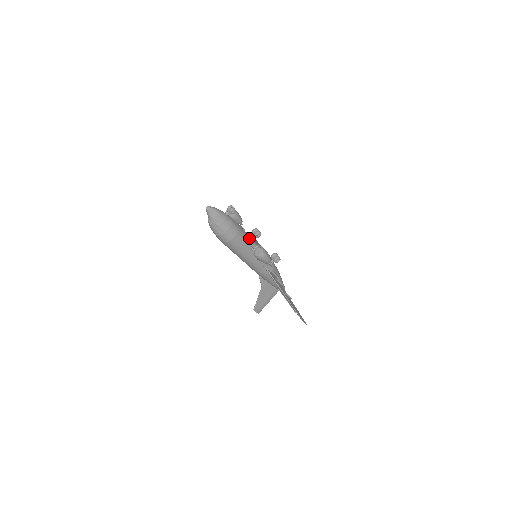
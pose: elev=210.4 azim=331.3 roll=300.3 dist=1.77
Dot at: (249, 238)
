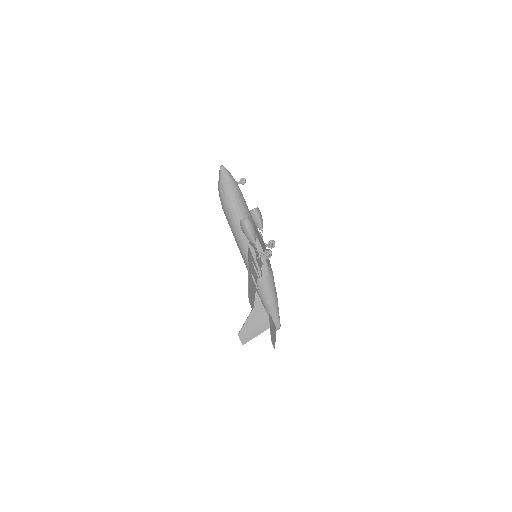
Dot at: occluded
